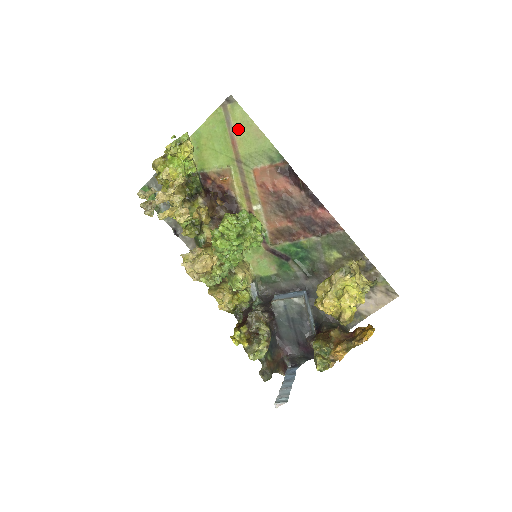
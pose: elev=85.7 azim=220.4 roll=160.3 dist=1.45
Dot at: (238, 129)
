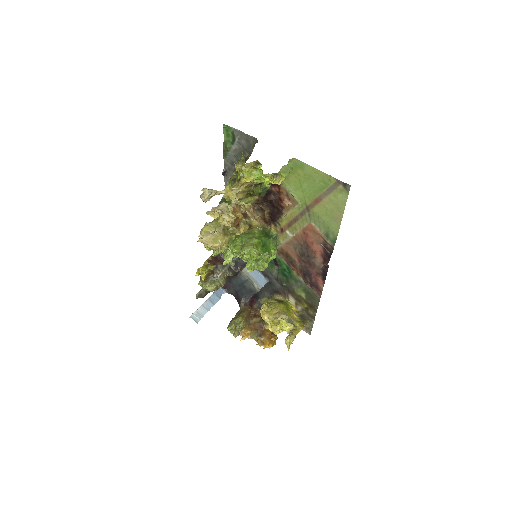
Dot at: (330, 201)
